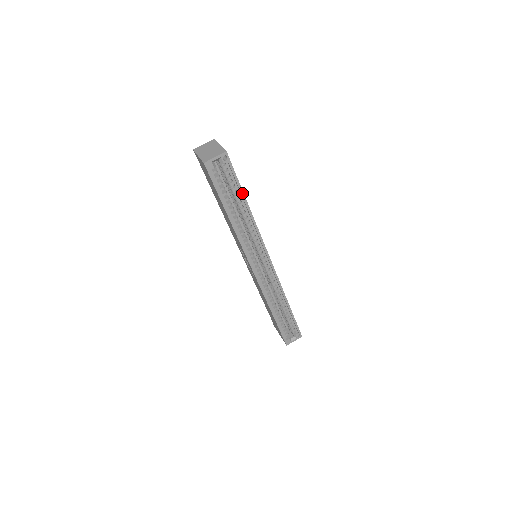
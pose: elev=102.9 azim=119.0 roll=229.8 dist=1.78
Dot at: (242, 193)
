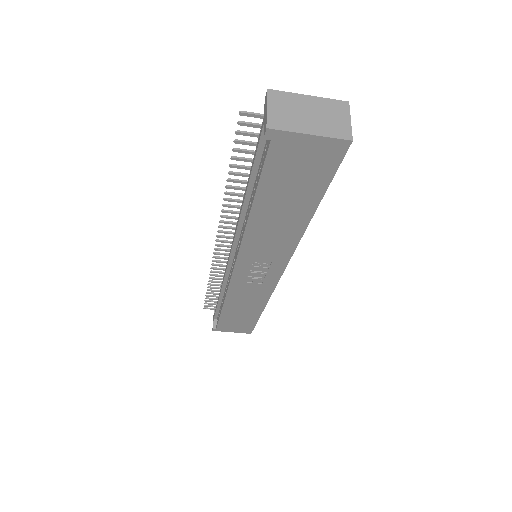
Dot at: occluded
